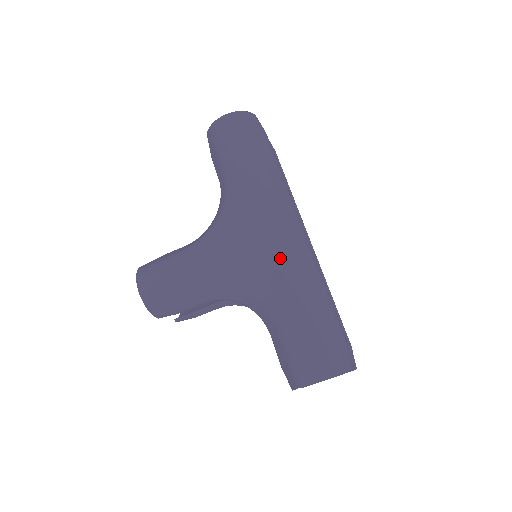
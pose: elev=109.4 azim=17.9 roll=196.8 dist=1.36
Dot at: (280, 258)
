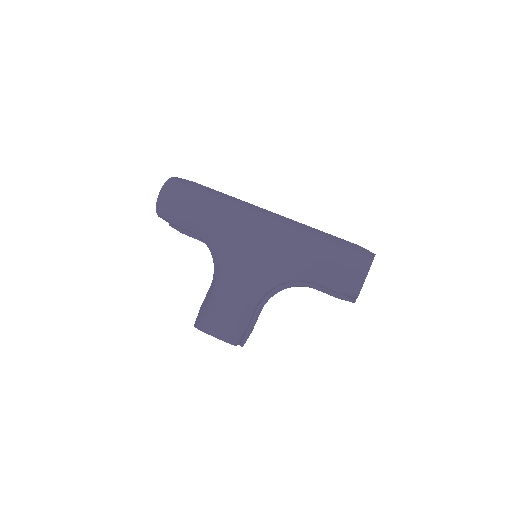
Dot at: (280, 233)
